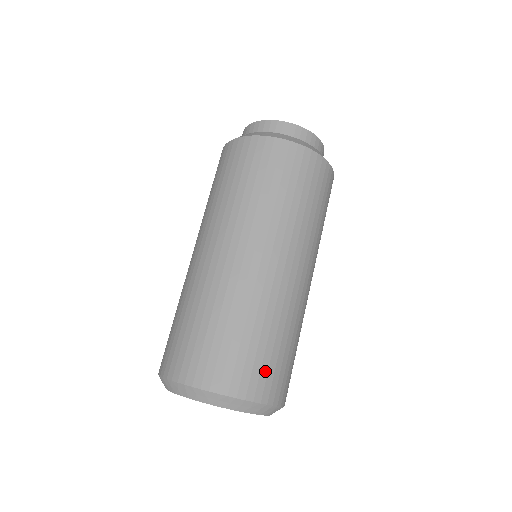
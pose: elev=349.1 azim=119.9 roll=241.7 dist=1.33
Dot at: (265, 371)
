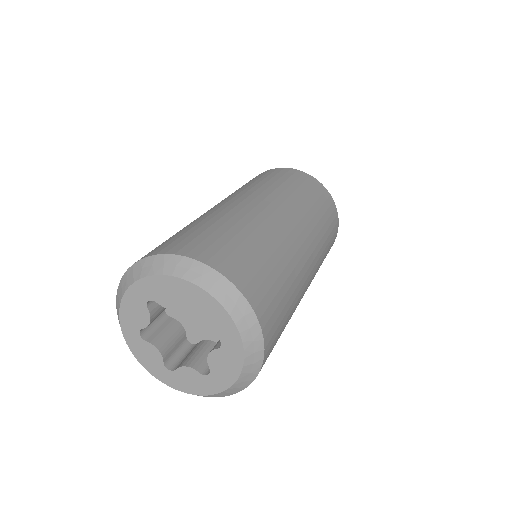
Dot at: (228, 251)
